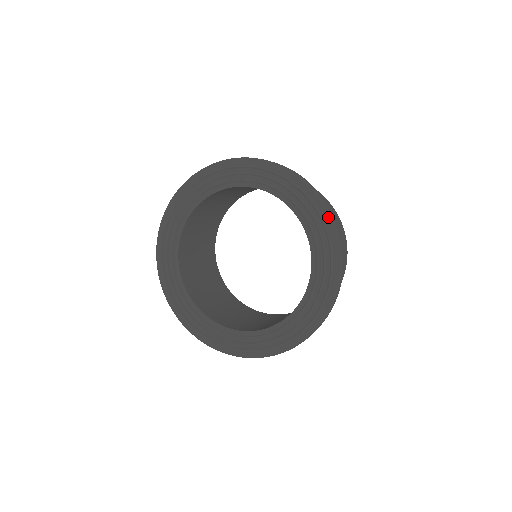
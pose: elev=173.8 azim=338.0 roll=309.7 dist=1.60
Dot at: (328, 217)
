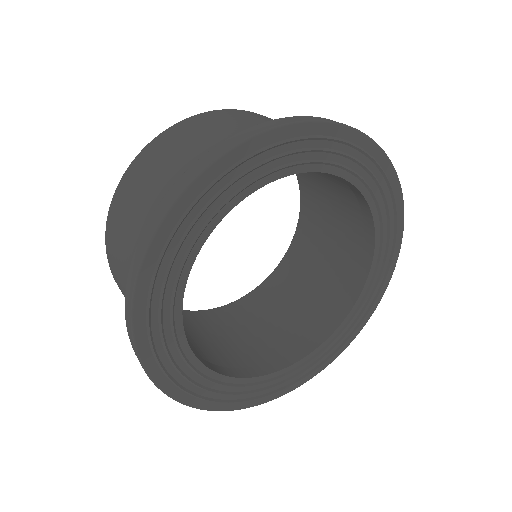
Dot at: (380, 152)
